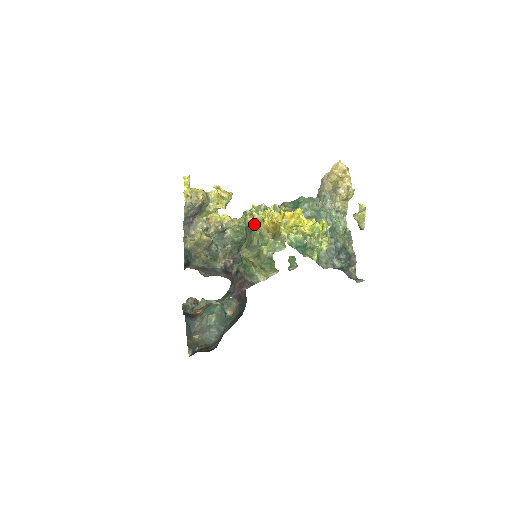
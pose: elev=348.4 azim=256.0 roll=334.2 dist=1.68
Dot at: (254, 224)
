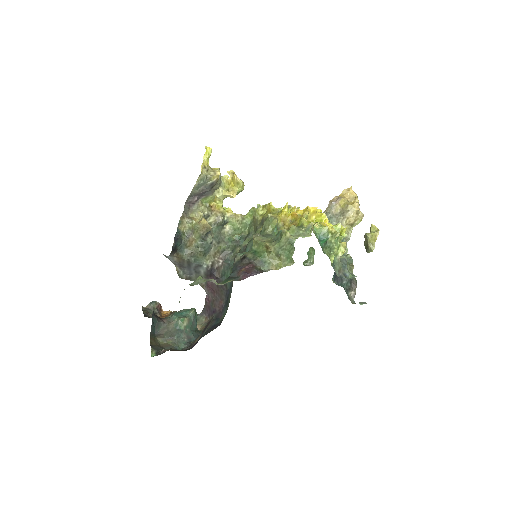
Dot at: occluded
